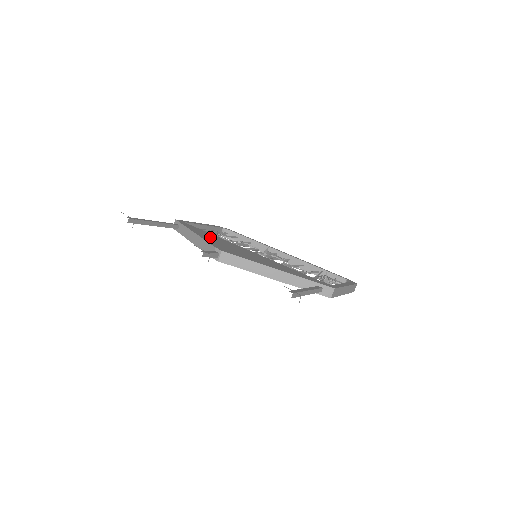
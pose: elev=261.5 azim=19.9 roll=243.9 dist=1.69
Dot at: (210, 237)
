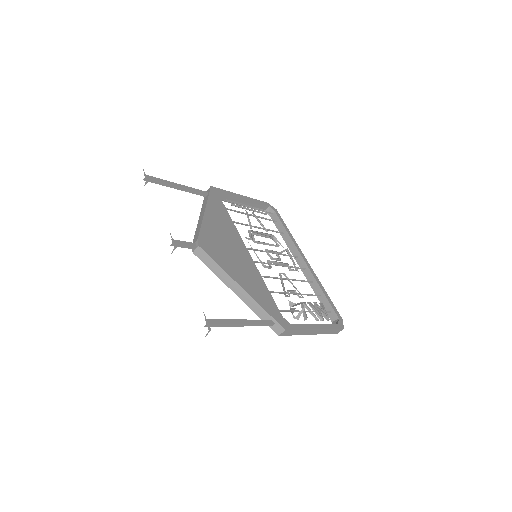
Dot at: (218, 221)
